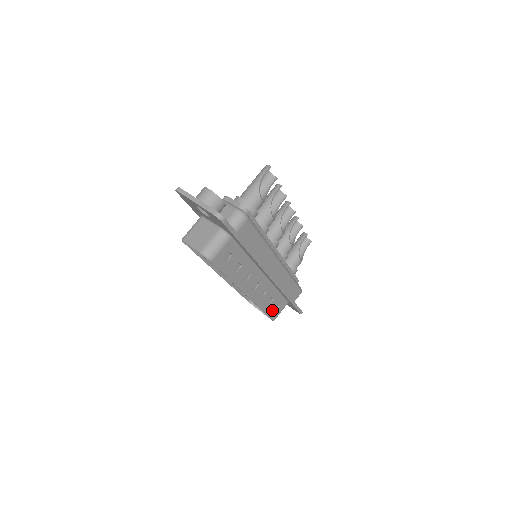
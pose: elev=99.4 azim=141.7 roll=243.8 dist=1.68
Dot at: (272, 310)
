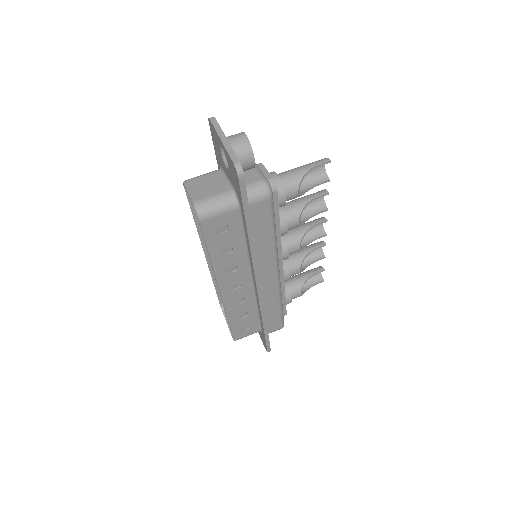
Dot at: (239, 327)
